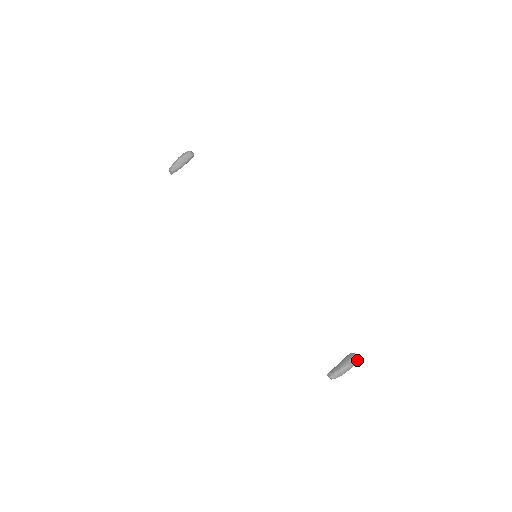
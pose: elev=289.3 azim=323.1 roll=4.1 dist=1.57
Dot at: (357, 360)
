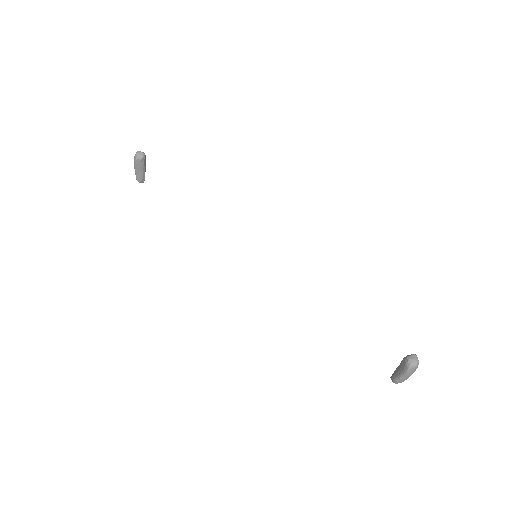
Dot at: (415, 367)
